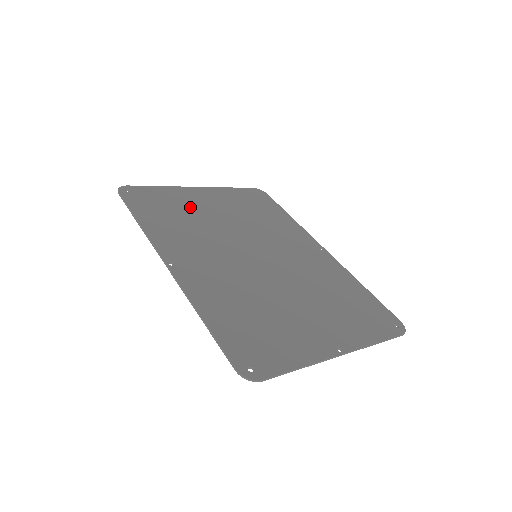
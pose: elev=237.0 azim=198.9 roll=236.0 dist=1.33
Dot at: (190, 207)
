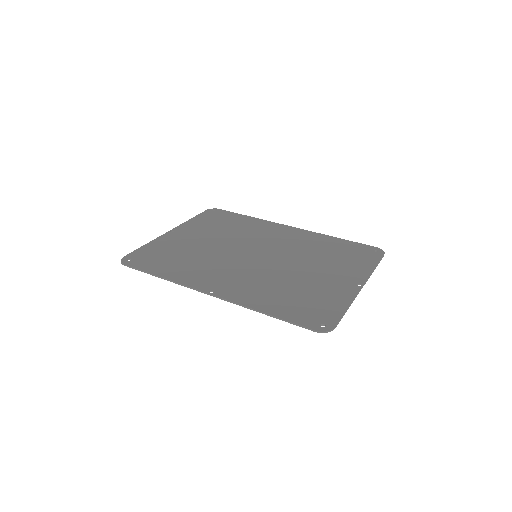
Dot at: (181, 247)
